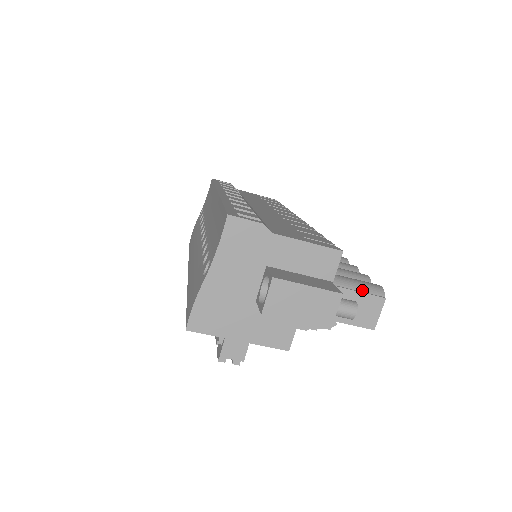
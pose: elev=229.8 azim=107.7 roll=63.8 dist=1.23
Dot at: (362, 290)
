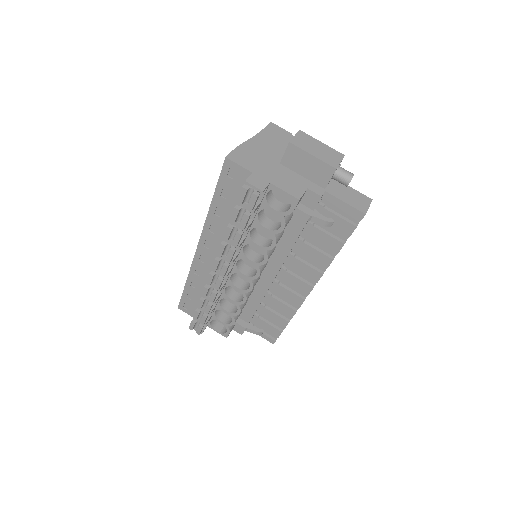
Dot at: (355, 191)
